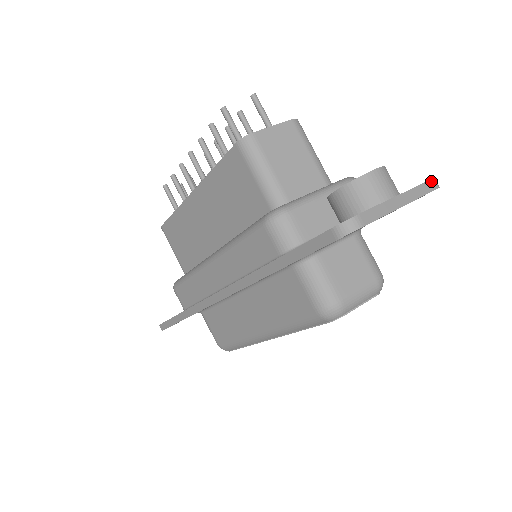
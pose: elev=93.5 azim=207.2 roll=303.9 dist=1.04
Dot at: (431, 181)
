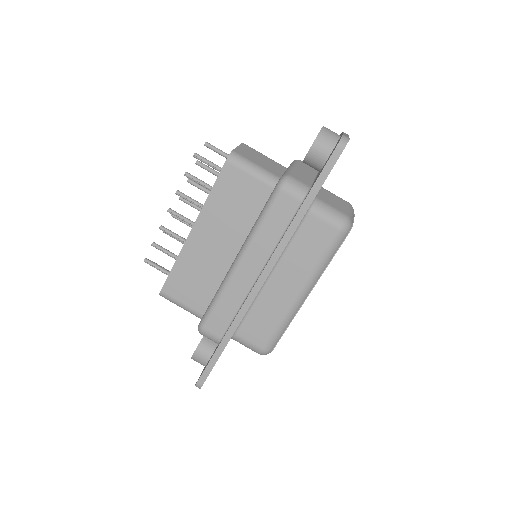
Dot at: occluded
